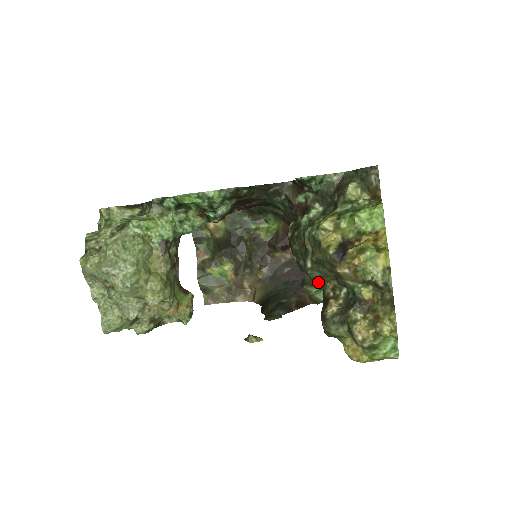
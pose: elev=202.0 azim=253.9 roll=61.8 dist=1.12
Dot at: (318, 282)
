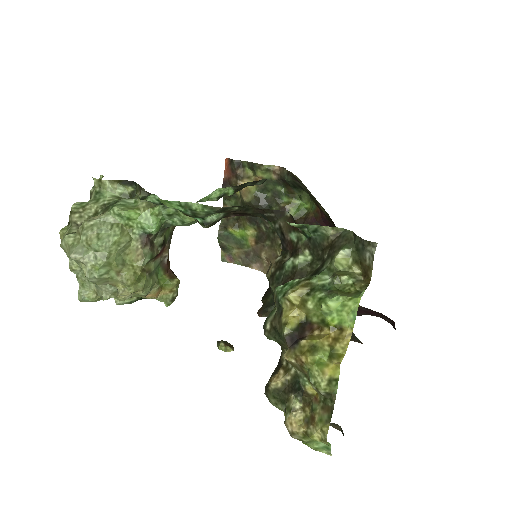
Dot at: occluded
